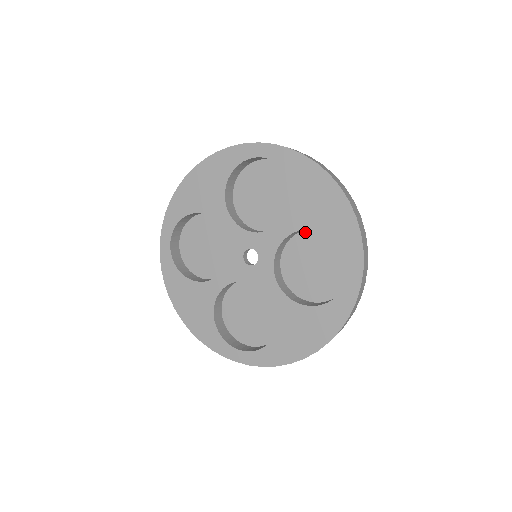
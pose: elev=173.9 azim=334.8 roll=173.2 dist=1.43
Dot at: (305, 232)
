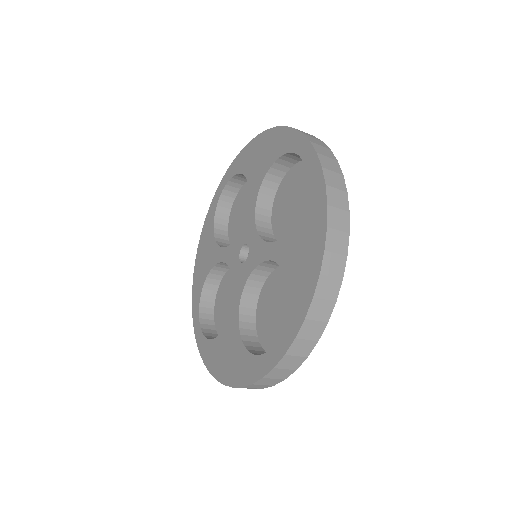
Dot at: occluded
